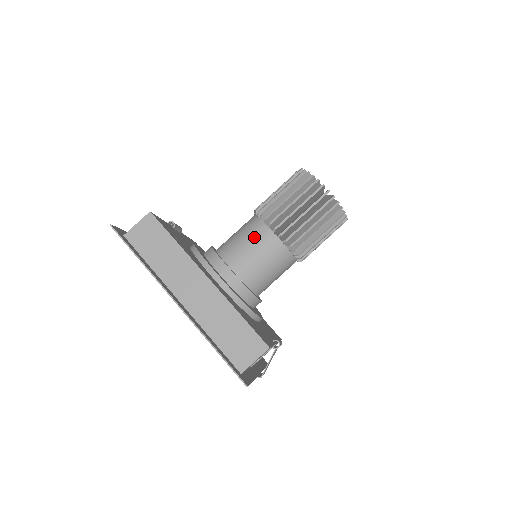
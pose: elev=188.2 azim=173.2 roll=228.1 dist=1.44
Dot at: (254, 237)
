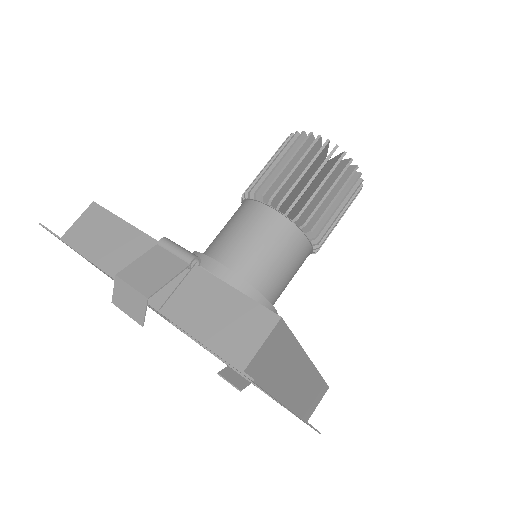
Dot at: (294, 256)
